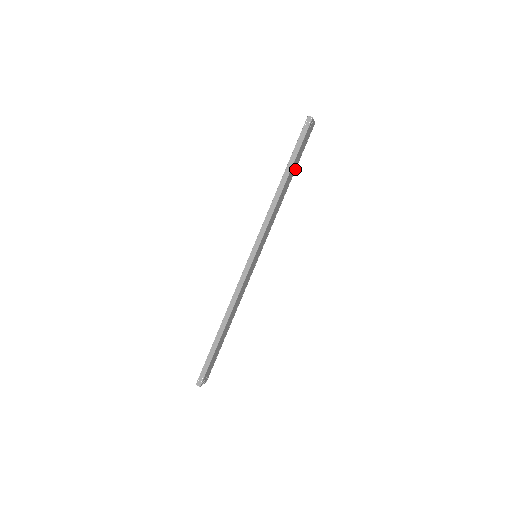
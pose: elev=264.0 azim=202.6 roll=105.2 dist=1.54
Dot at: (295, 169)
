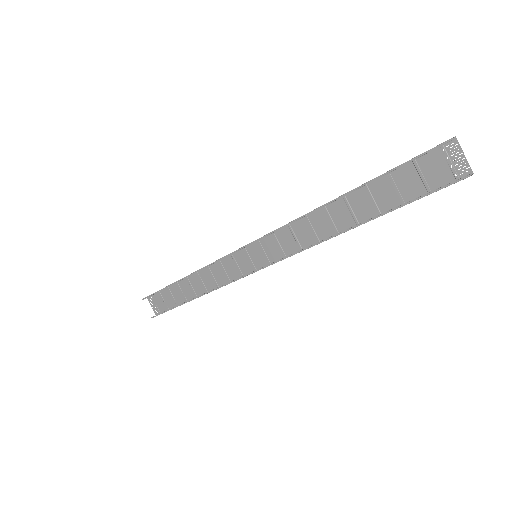
Dot at: (367, 185)
